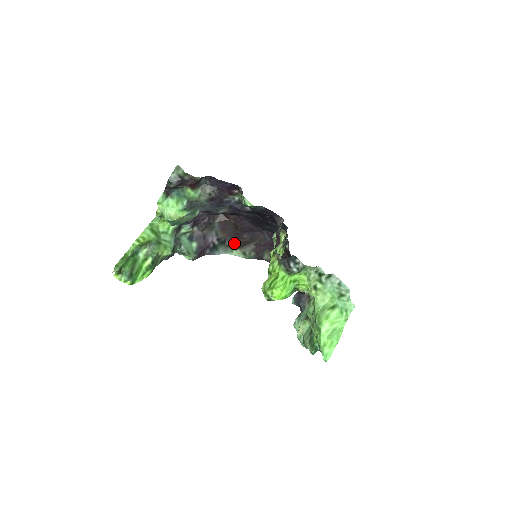
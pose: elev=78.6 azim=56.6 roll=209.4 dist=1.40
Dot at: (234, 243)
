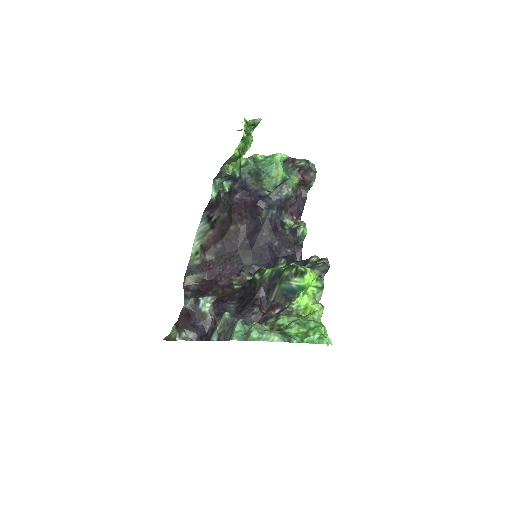
Dot at: (209, 238)
